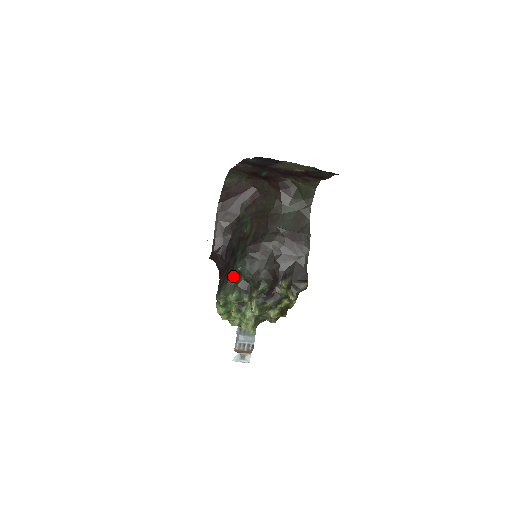
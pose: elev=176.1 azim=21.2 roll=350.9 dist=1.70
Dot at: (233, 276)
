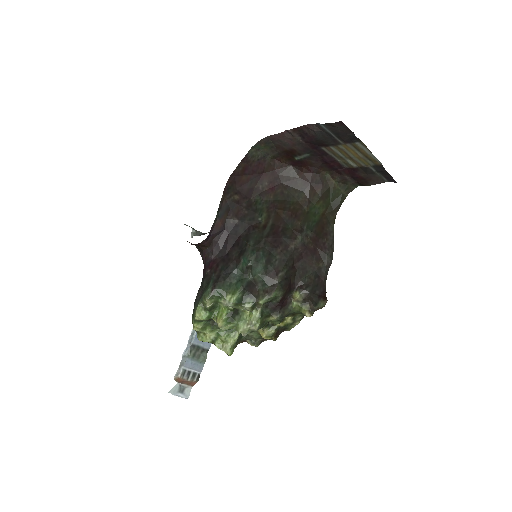
Dot at: (235, 272)
